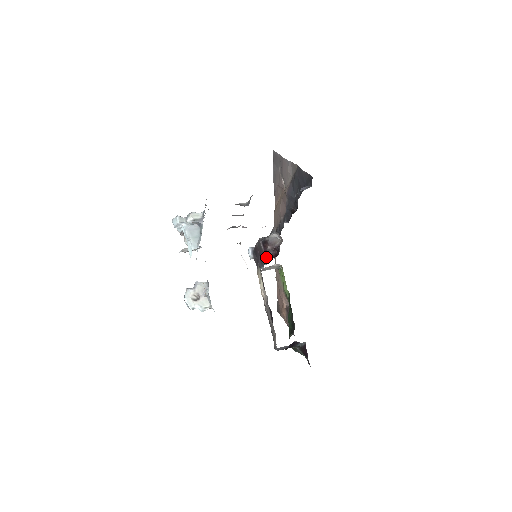
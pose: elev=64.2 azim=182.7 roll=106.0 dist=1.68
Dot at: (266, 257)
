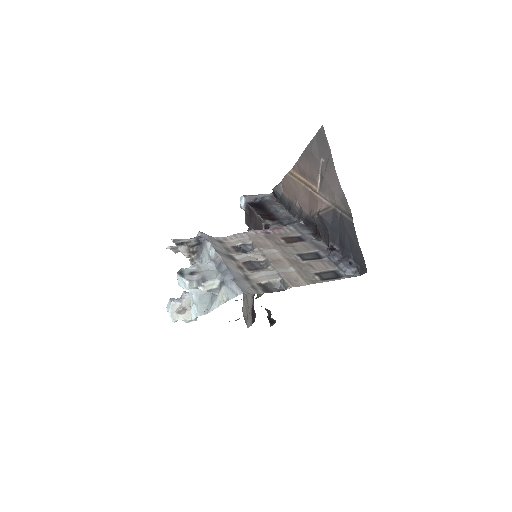
Dot at: occluded
